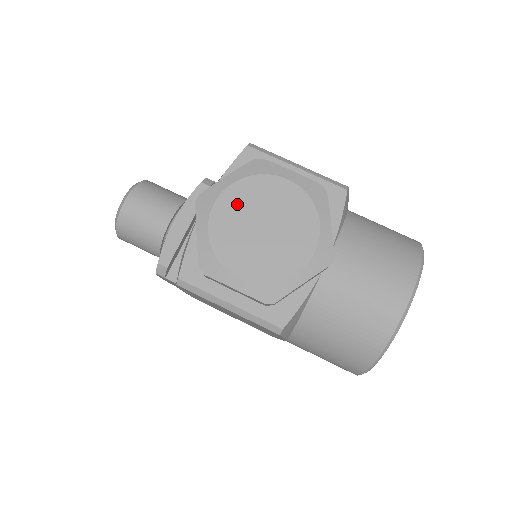
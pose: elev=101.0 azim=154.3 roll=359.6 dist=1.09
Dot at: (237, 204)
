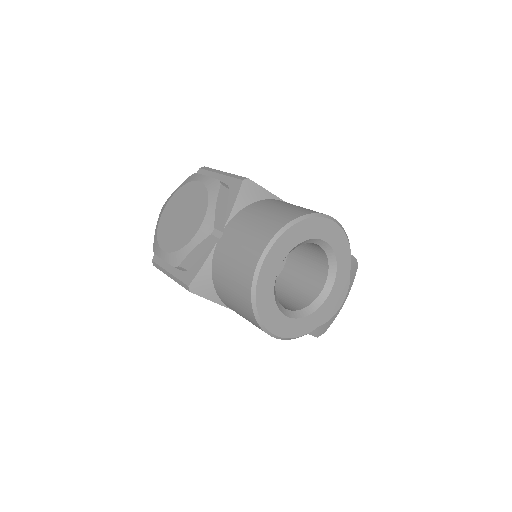
Dot at: (174, 205)
